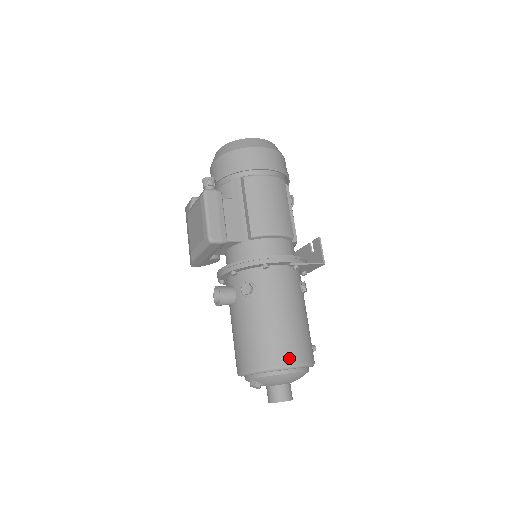
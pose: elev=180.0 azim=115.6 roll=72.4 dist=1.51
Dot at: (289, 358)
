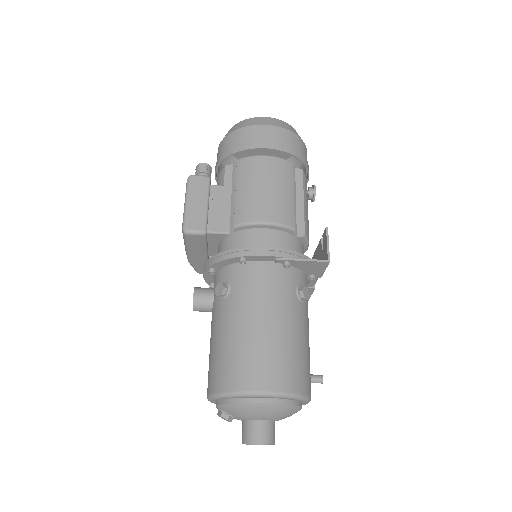
Dot at: (256, 381)
